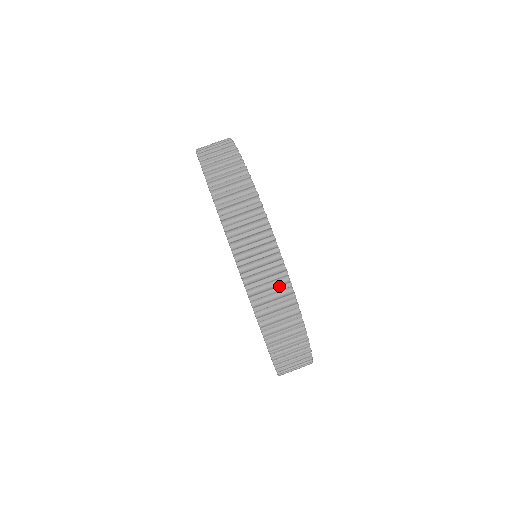
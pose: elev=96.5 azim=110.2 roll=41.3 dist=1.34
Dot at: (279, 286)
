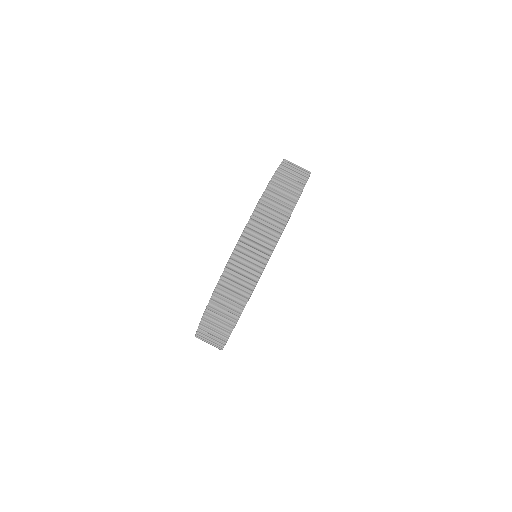
Dot at: (262, 252)
